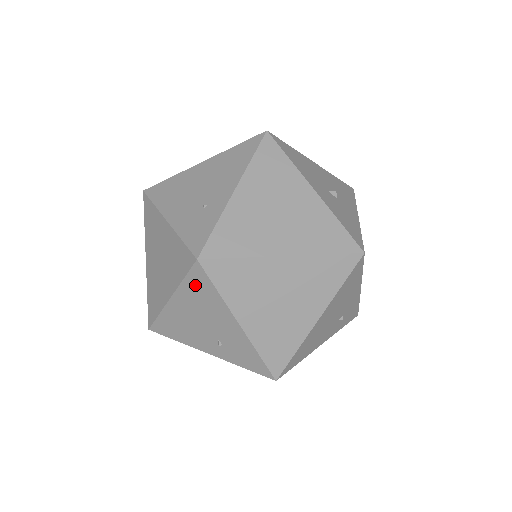
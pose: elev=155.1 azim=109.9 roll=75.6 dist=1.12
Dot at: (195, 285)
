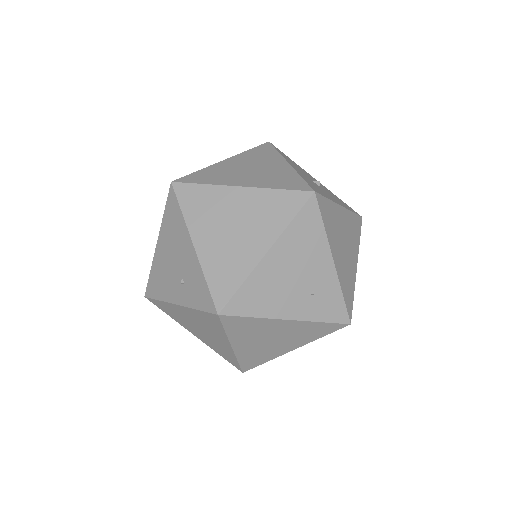
Dot at: (170, 213)
